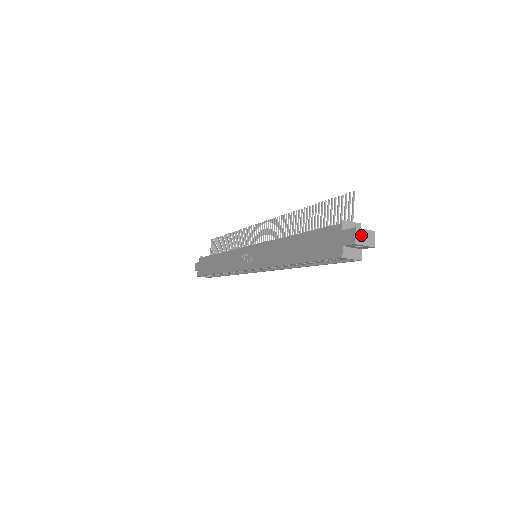
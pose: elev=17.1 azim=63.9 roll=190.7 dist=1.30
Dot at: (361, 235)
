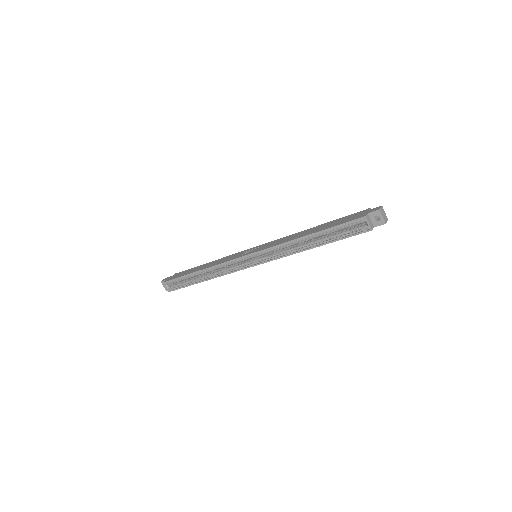
Dot at: (383, 211)
